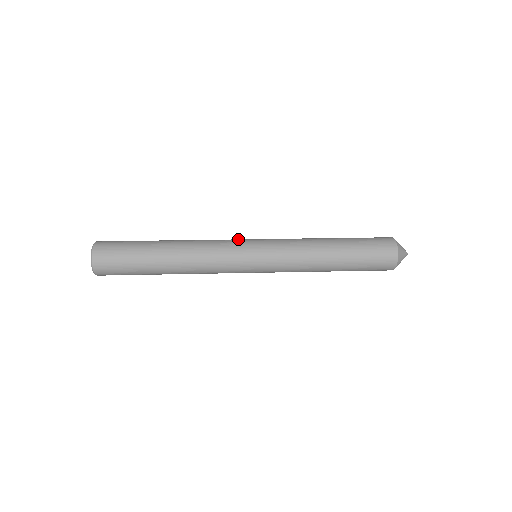
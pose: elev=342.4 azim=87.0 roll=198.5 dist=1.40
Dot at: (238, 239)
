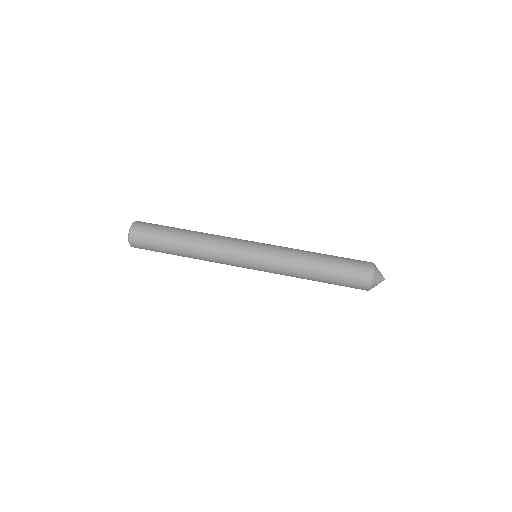
Dot at: (240, 249)
